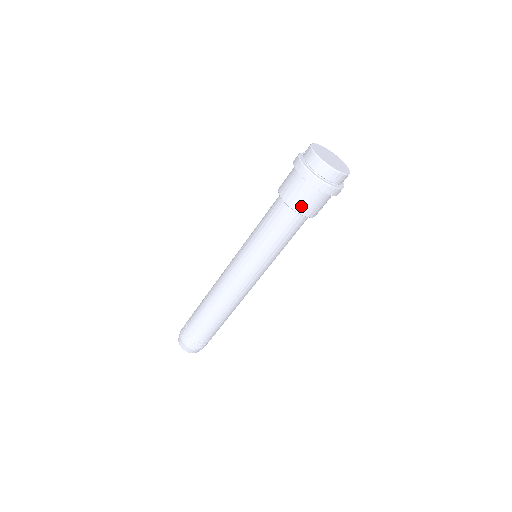
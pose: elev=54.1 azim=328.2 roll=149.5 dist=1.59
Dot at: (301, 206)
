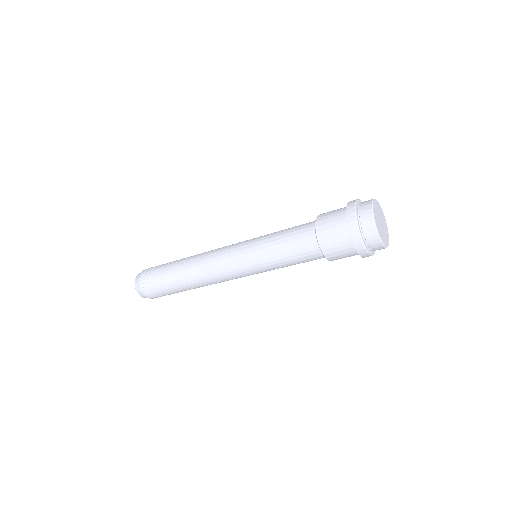
Dot at: (330, 251)
